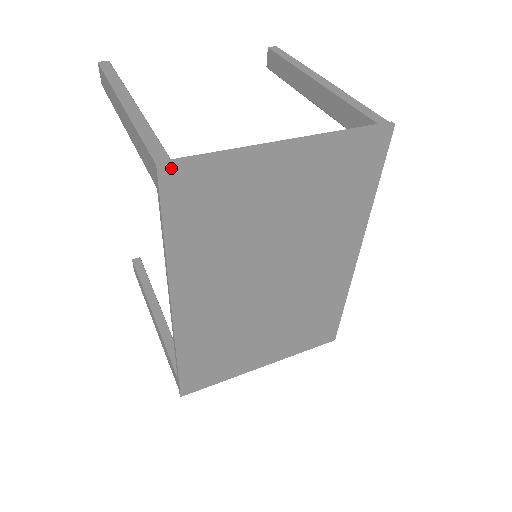
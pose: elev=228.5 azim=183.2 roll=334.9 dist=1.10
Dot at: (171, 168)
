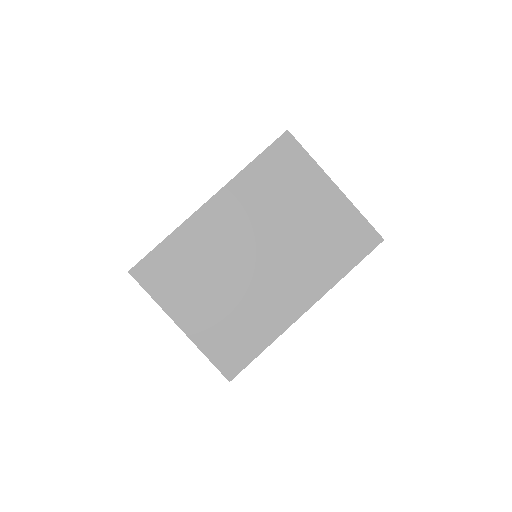
Dot at: (290, 137)
